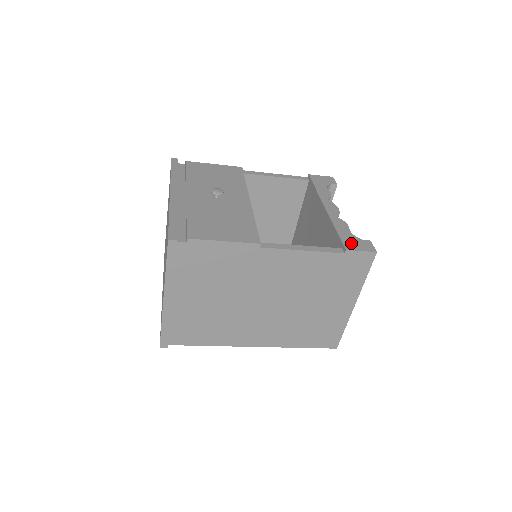
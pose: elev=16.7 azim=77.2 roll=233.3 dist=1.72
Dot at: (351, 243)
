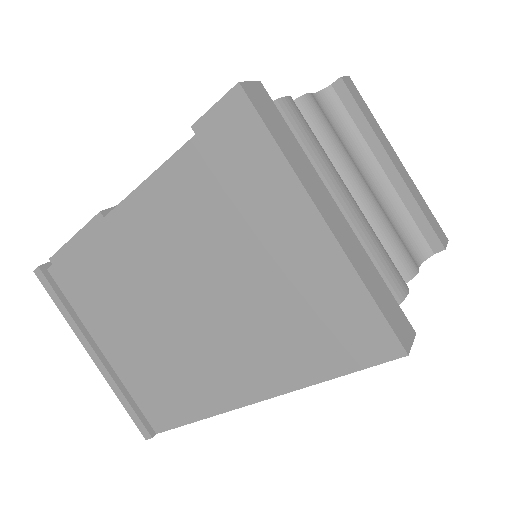
Dot at: occluded
